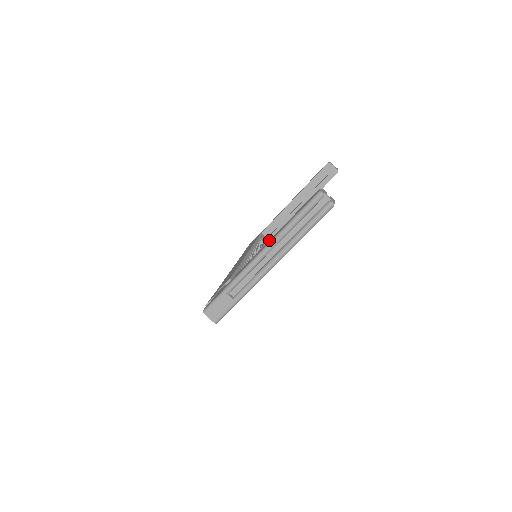
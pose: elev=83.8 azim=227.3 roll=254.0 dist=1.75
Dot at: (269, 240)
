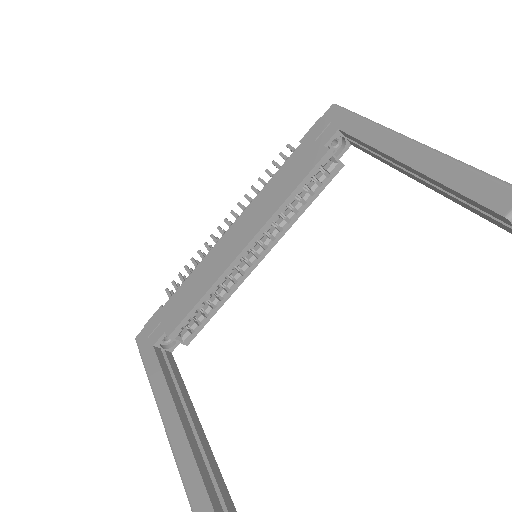
Dot at: (178, 421)
